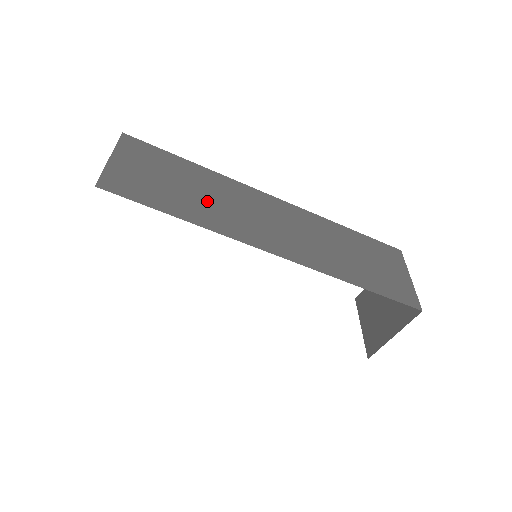
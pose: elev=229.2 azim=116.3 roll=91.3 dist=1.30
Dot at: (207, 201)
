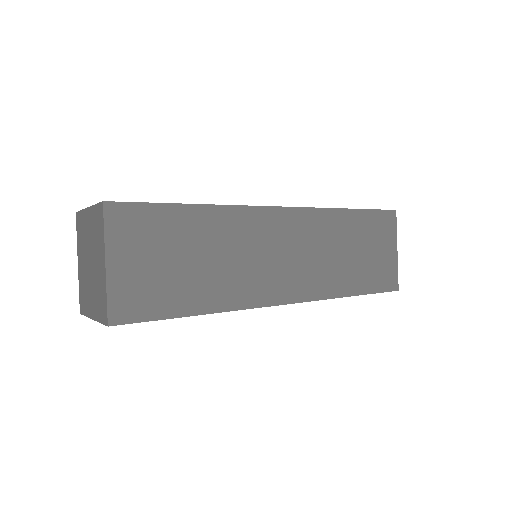
Dot at: (215, 268)
